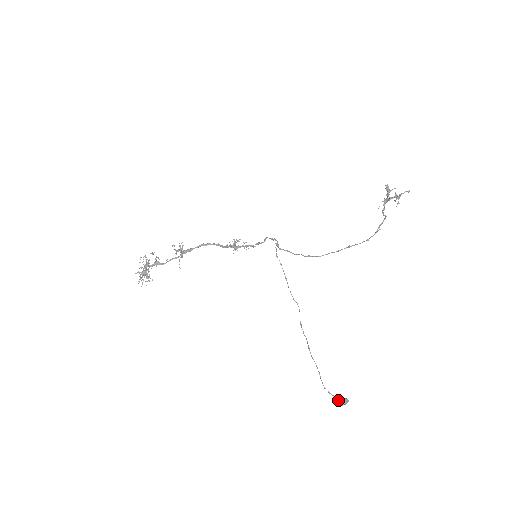
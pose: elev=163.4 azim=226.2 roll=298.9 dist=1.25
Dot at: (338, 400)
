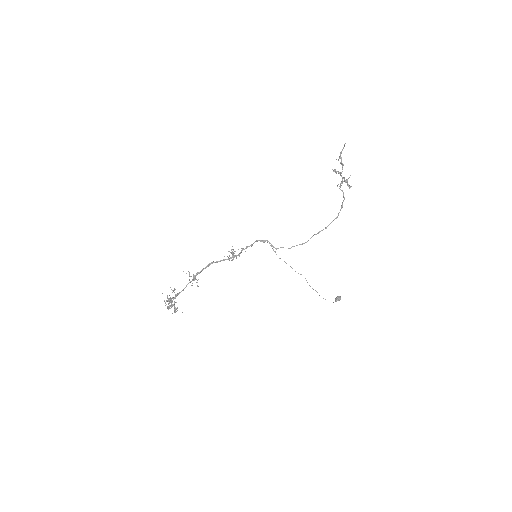
Dot at: occluded
